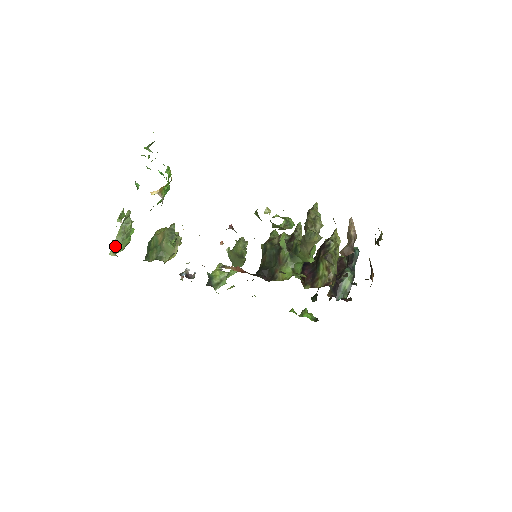
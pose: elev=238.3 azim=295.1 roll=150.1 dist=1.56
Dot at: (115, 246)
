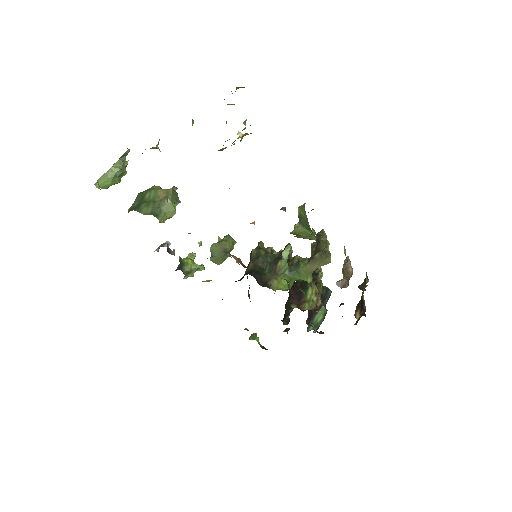
Dot at: (103, 179)
